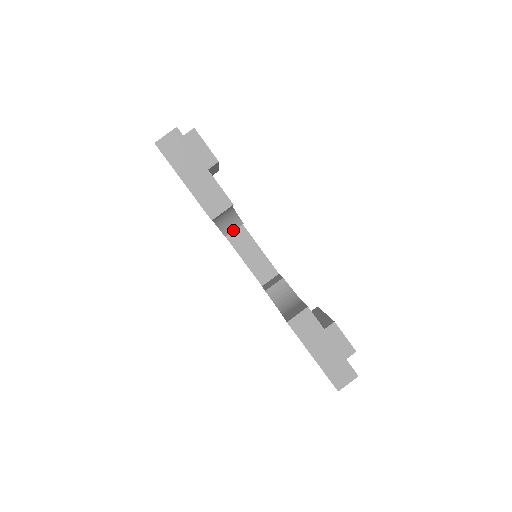
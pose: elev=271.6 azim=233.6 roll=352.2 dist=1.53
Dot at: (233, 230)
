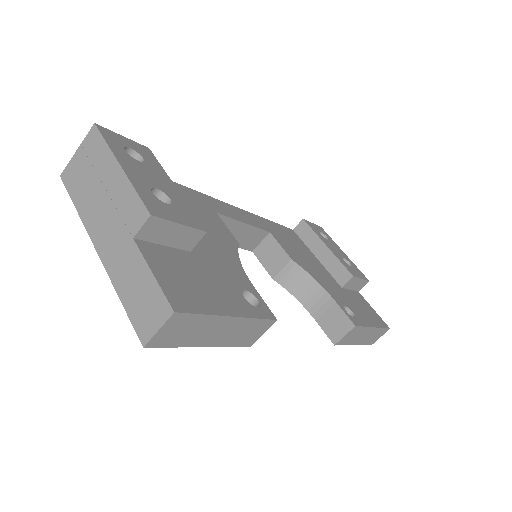
Dot at: occluded
